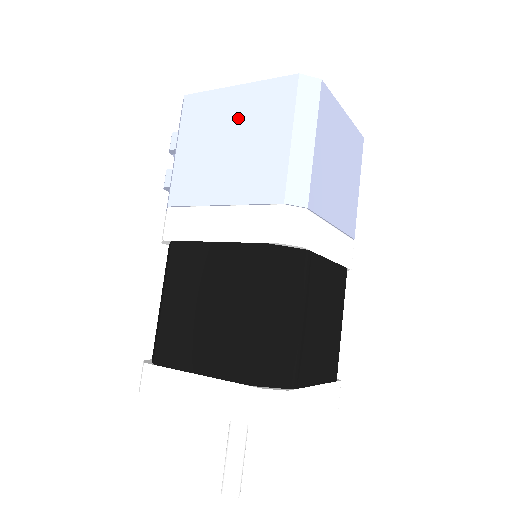
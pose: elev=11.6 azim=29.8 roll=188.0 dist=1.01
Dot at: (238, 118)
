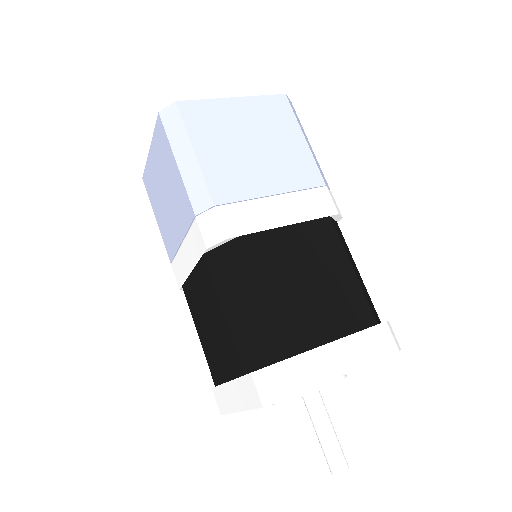
Dot at: (159, 172)
